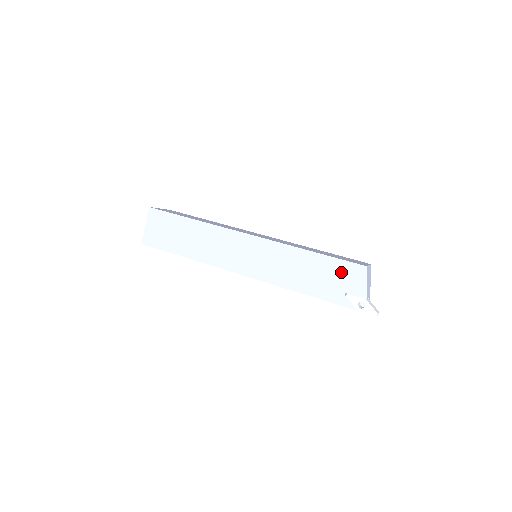
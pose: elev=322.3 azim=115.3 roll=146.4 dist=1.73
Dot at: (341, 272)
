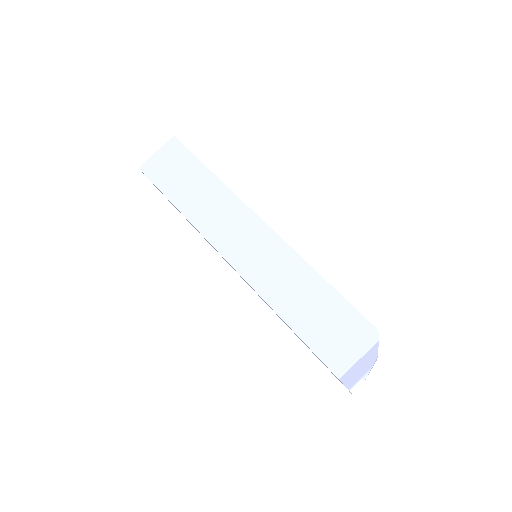
Dot at: occluded
